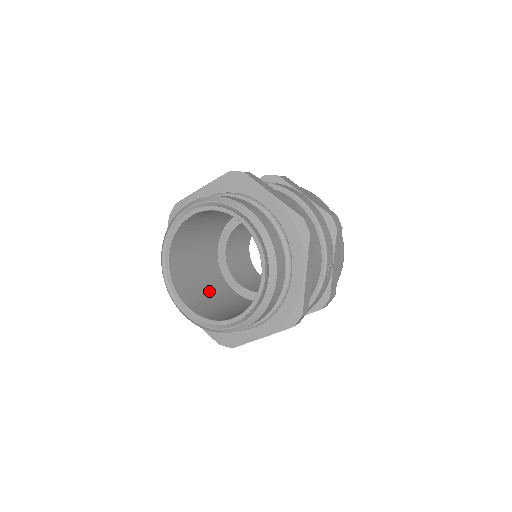
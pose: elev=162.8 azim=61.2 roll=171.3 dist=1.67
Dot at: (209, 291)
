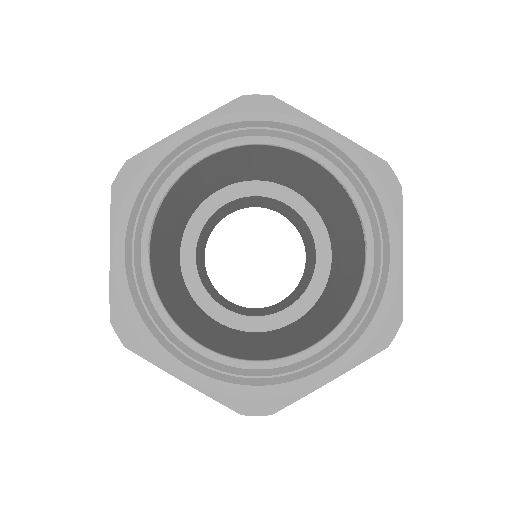
Dot at: (199, 321)
